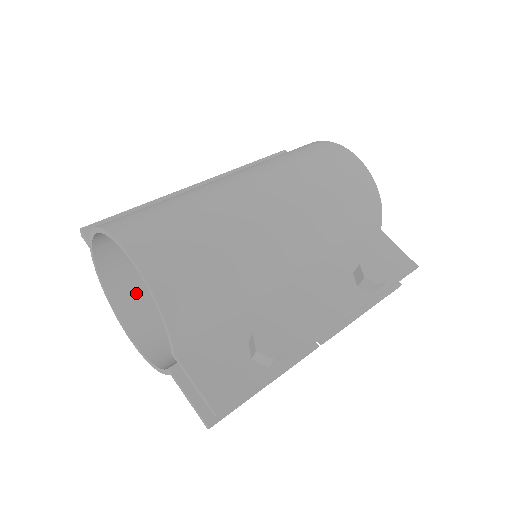
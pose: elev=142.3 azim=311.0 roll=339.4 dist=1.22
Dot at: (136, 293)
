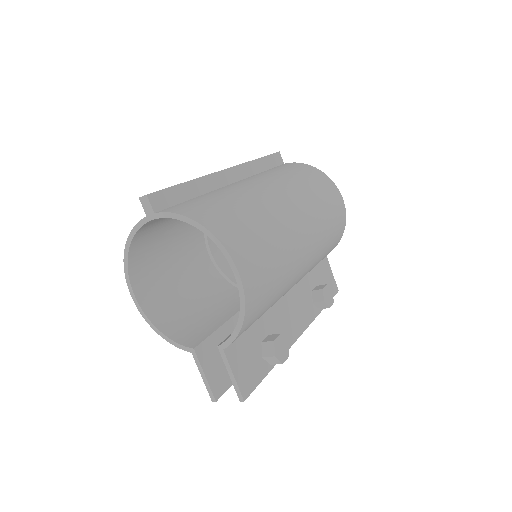
Dot at: (147, 255)
